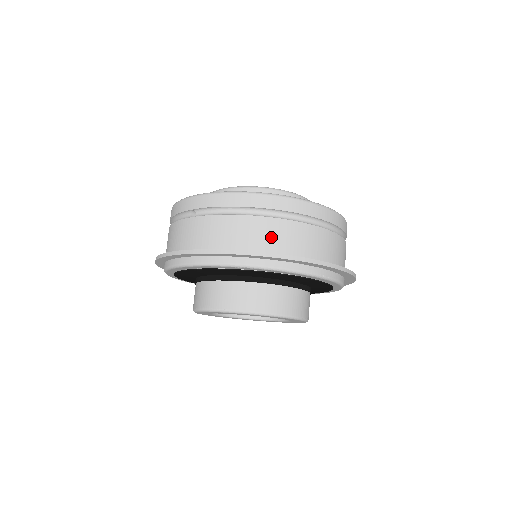
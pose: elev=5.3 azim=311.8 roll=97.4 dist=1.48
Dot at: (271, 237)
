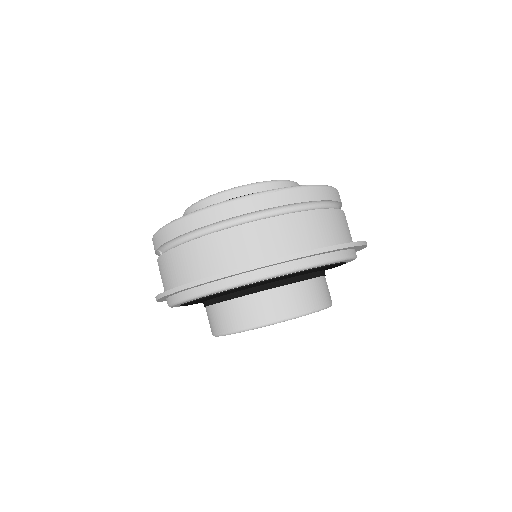
Dot at: (217, 255)
